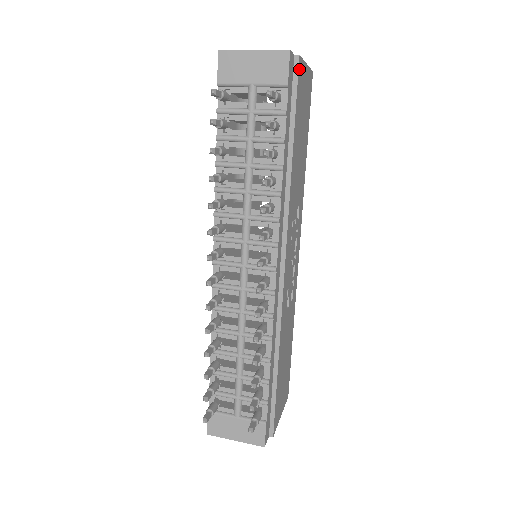
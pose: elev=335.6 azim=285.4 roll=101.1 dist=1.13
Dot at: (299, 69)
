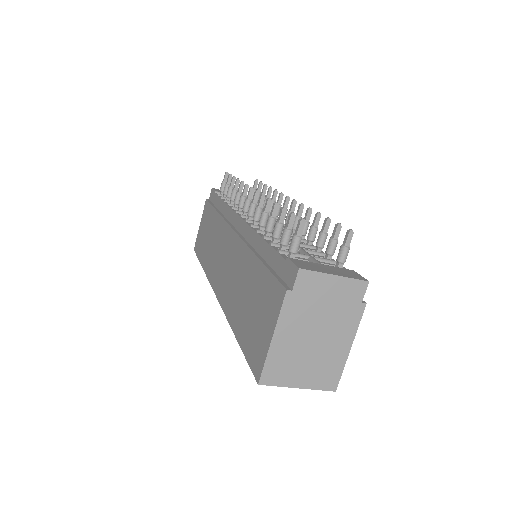
Dot at: occluded
